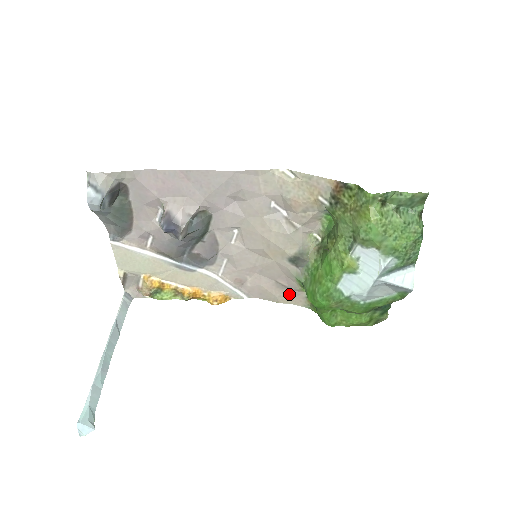
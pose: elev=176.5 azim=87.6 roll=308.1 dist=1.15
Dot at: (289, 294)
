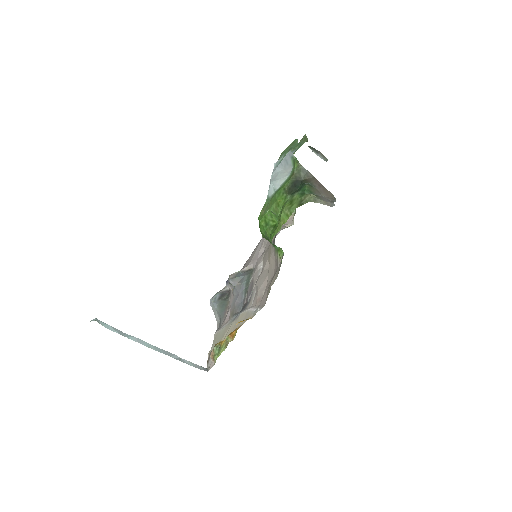
Dot at: (277, 273)
